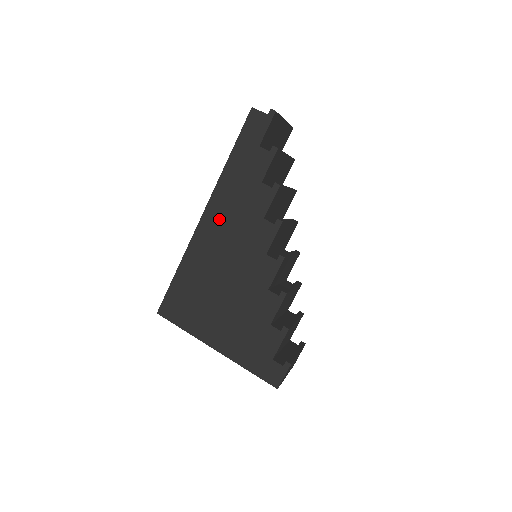
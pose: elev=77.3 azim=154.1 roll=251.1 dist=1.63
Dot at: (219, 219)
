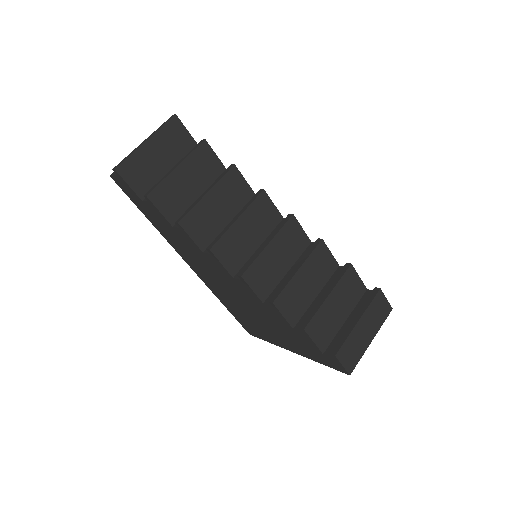
Dot at: (194, 264)
